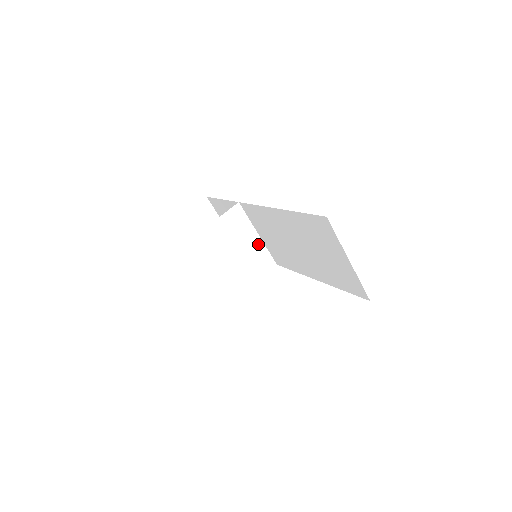
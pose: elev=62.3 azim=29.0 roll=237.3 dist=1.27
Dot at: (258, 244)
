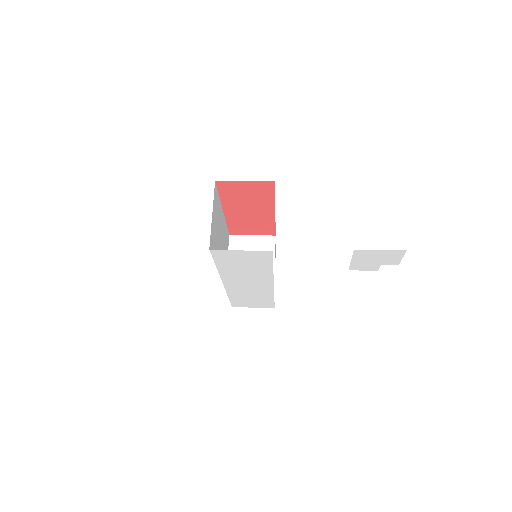
Dot at: occluded
